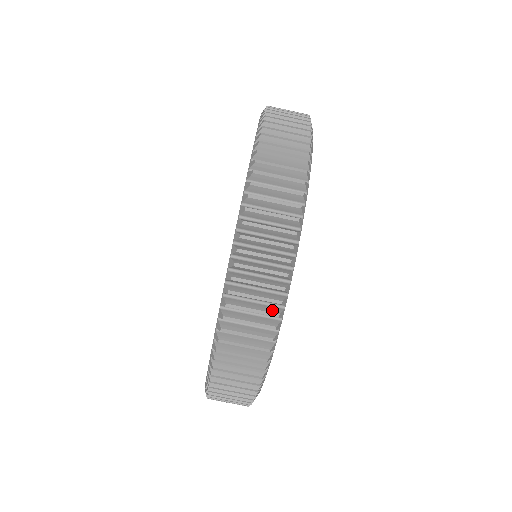
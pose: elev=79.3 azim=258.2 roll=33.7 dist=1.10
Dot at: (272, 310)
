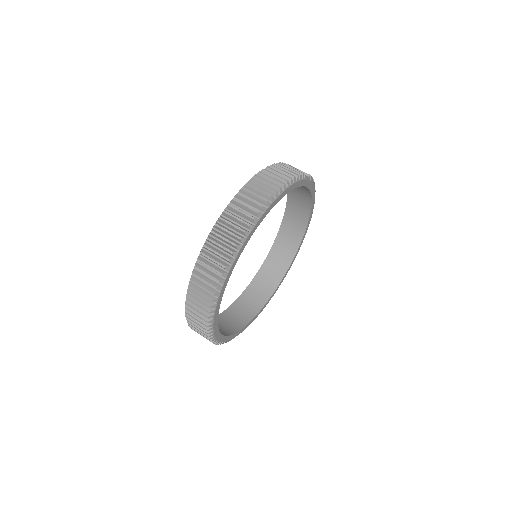
Dot at: (251, 216)
